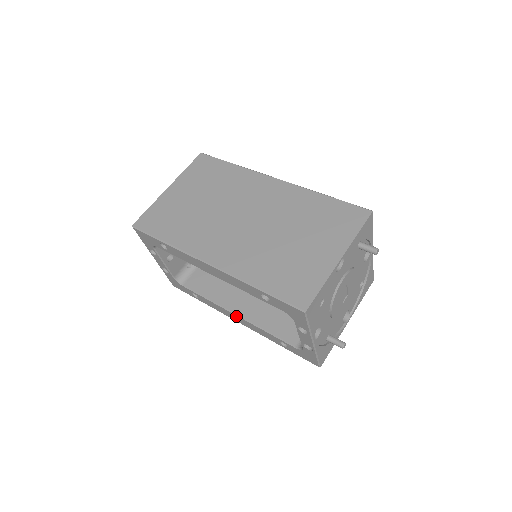
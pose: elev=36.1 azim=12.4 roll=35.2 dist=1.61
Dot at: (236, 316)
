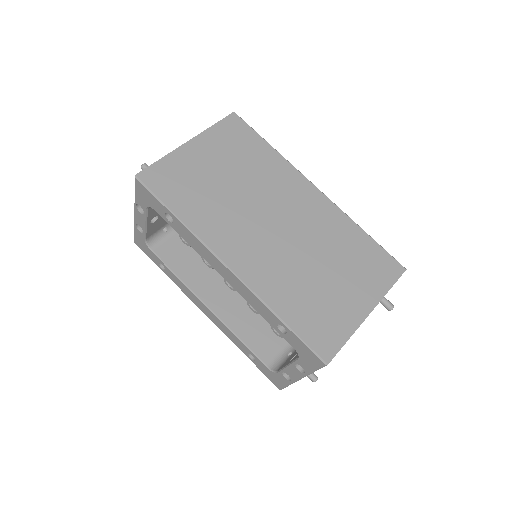
Dot at: (208, 309)
